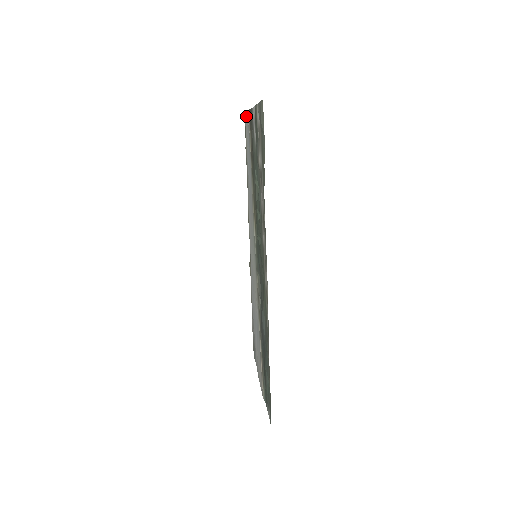
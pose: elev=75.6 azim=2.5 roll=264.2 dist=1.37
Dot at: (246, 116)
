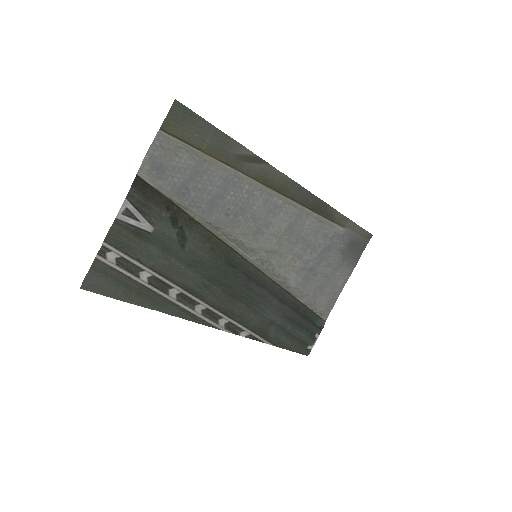
Dot at: (152, 156)
